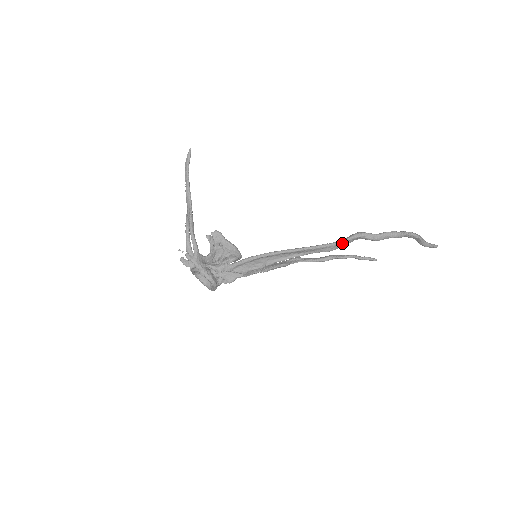
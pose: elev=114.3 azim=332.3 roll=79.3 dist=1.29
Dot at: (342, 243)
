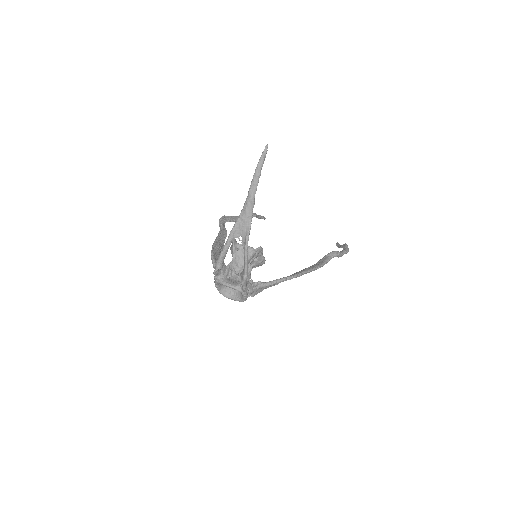
Dot at: (327, 261)
